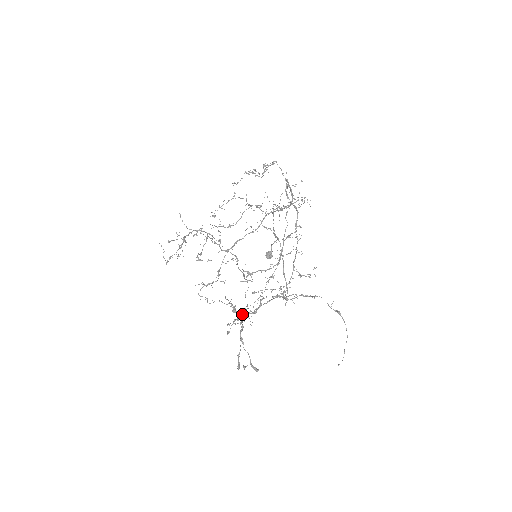
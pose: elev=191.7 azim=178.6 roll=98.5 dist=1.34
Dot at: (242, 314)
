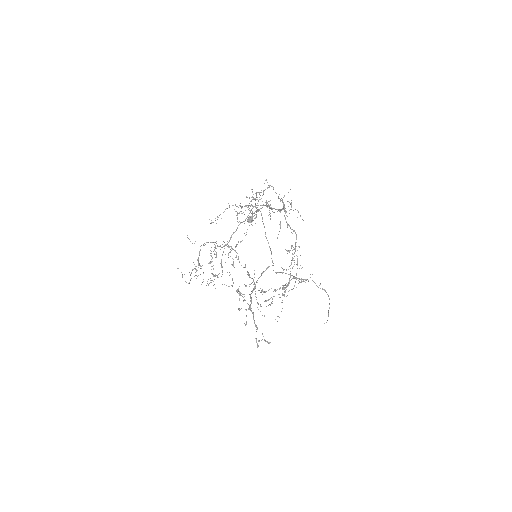
Dot at: occluded
